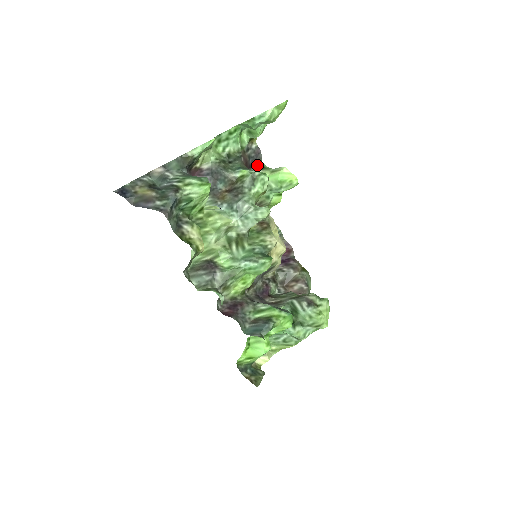
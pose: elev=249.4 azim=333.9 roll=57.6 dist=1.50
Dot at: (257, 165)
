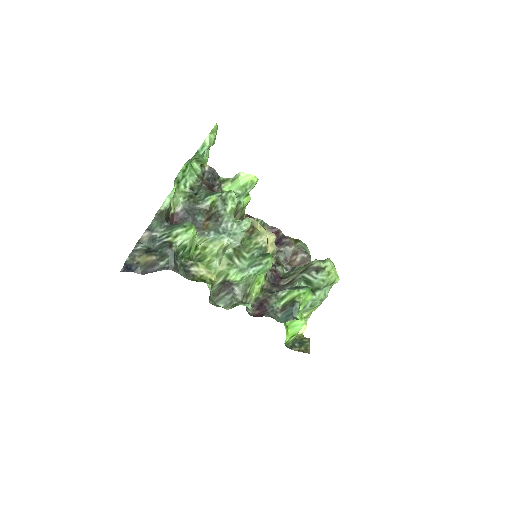
Dot at: (217, 182)
